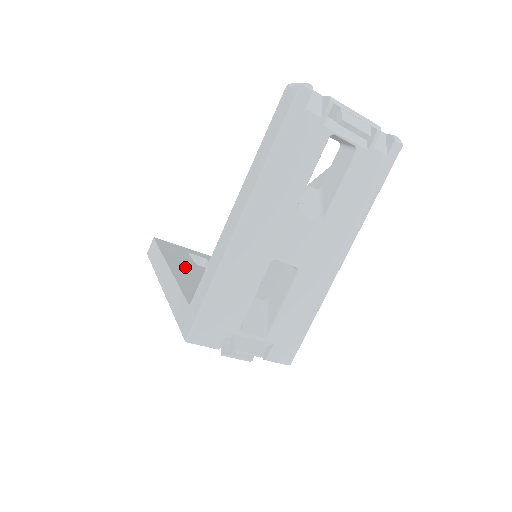
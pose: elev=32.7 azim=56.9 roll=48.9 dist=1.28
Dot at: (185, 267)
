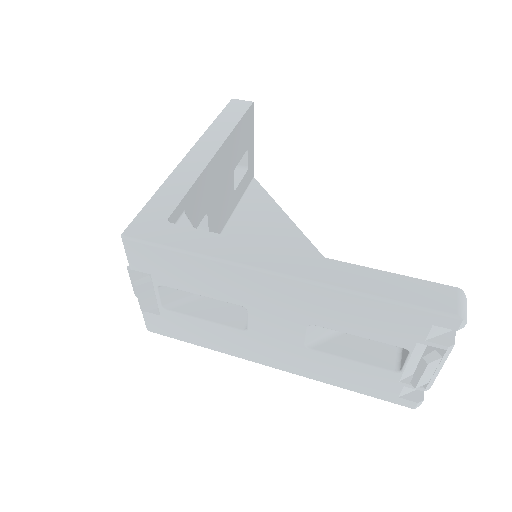
Dot at: (224, 166)
